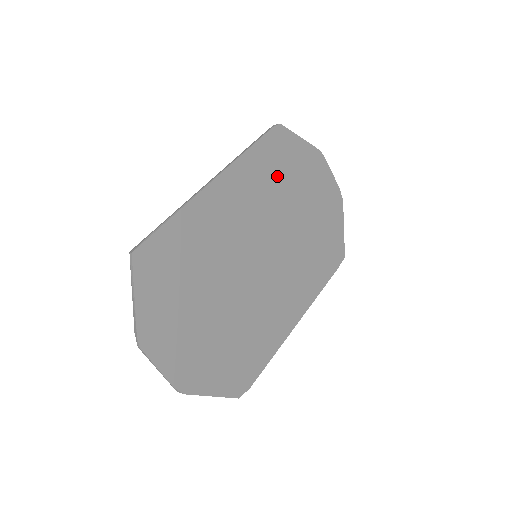
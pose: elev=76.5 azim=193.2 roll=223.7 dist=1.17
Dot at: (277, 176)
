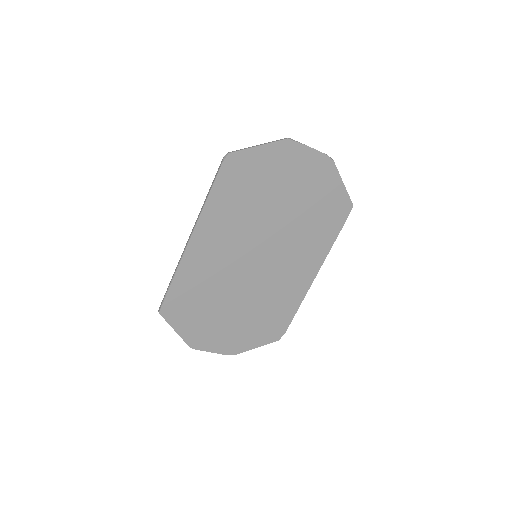
Dot at: (246, 196)
